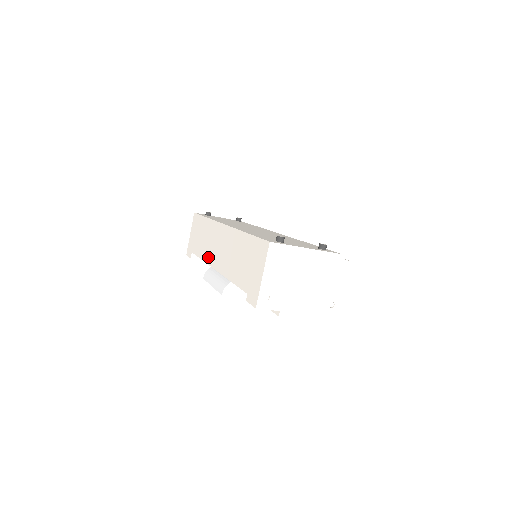
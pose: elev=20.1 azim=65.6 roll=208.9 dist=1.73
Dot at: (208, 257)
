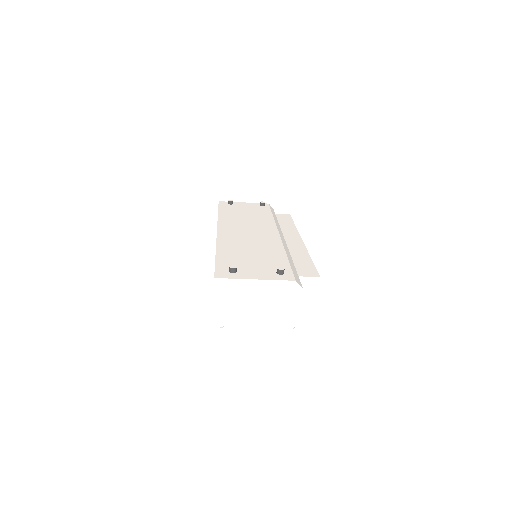
Dot at: occluded
